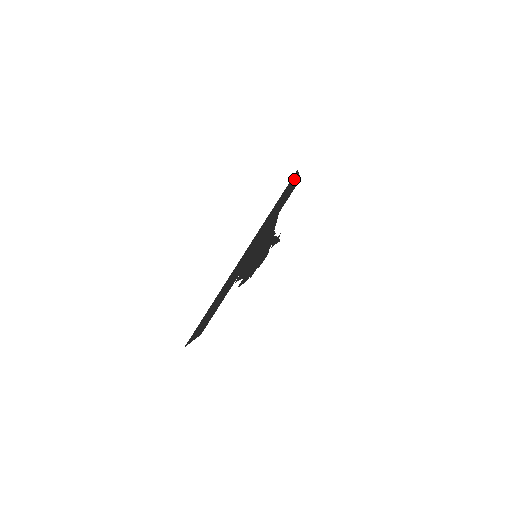
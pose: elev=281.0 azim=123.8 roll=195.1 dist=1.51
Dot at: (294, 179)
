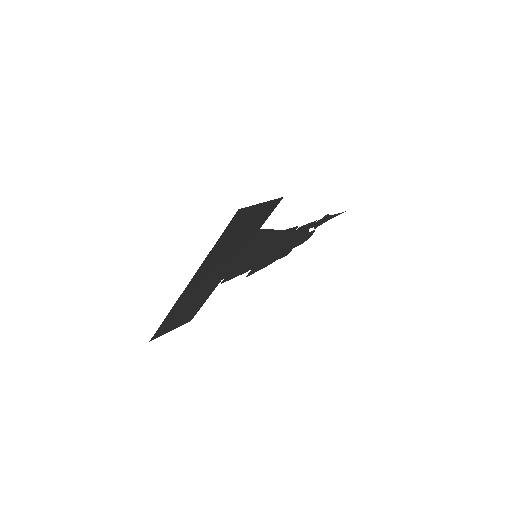
Dot at: (249, 211)
